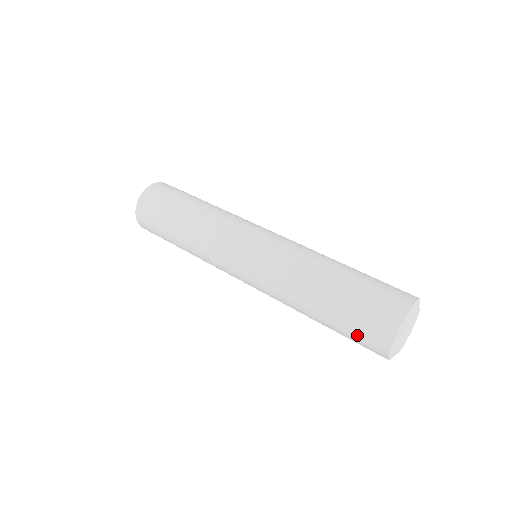
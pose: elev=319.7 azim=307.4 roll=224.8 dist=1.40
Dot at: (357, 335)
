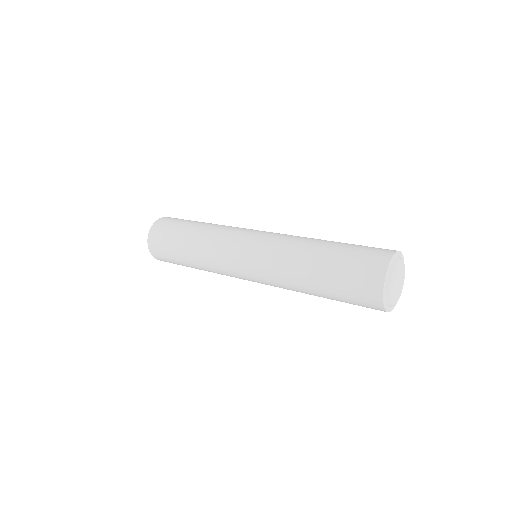
Dot at: (355, 304)
